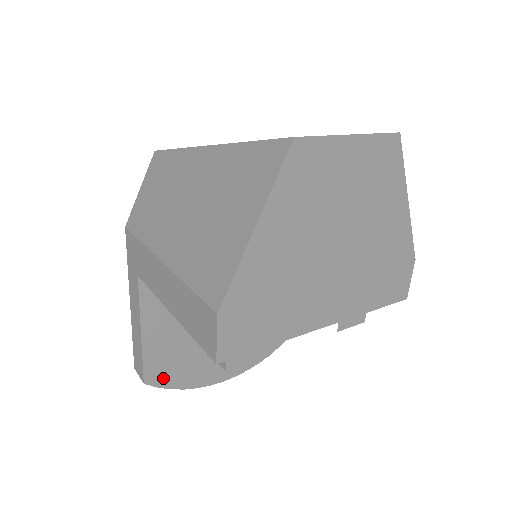
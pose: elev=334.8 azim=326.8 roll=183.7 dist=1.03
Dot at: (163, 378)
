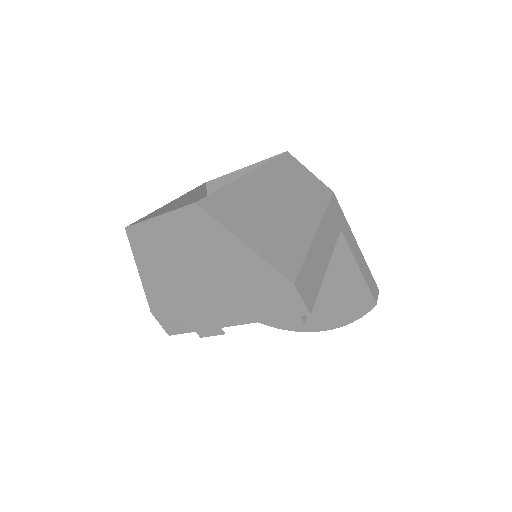
Dot at: (270, 321)
